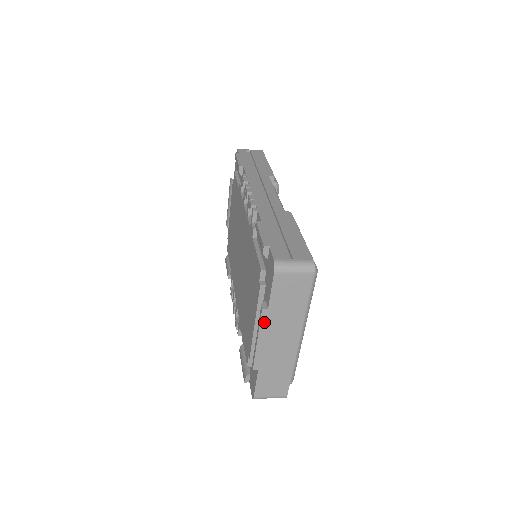
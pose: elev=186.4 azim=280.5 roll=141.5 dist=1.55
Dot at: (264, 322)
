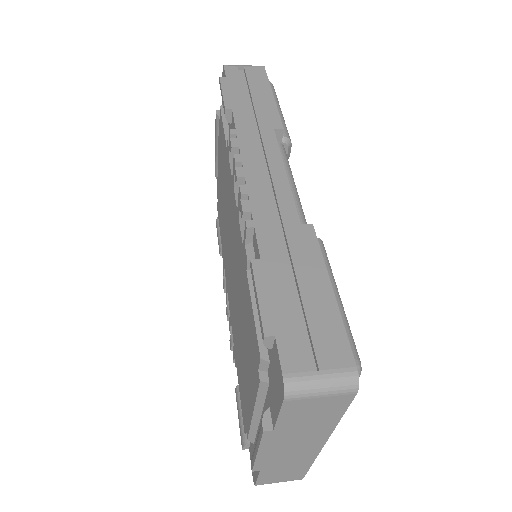
Dot at: (267, 440)
